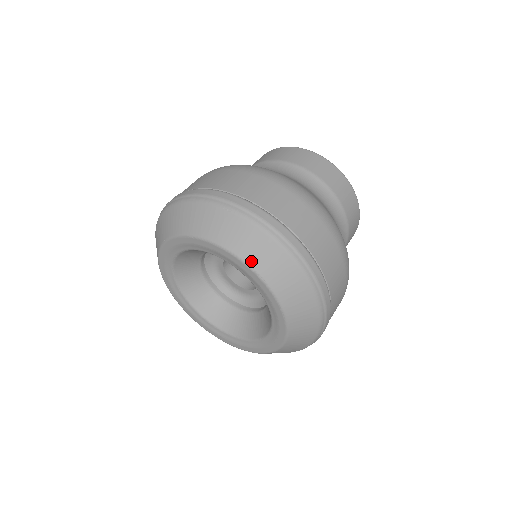
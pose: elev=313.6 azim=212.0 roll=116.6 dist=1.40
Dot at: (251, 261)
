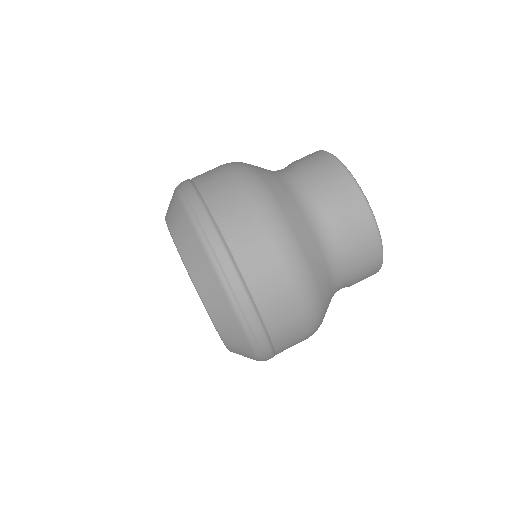
Dot at: (175, 236)
